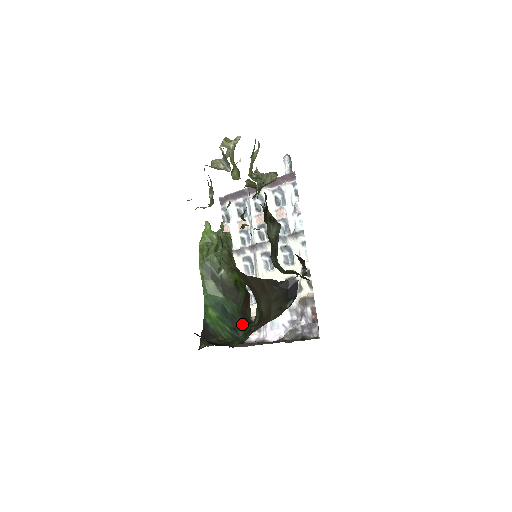
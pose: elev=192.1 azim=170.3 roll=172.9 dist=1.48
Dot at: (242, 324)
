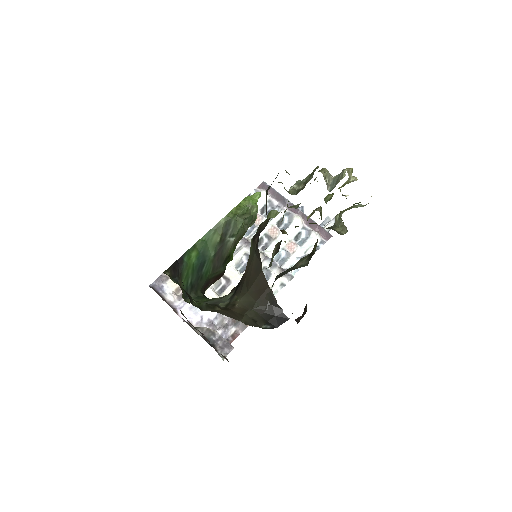
Dot at: (200, 290)
